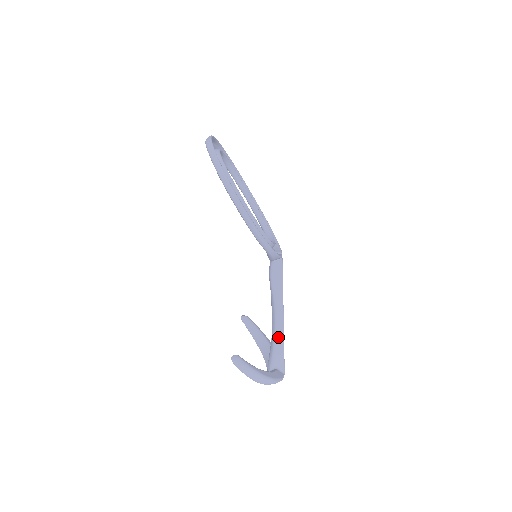
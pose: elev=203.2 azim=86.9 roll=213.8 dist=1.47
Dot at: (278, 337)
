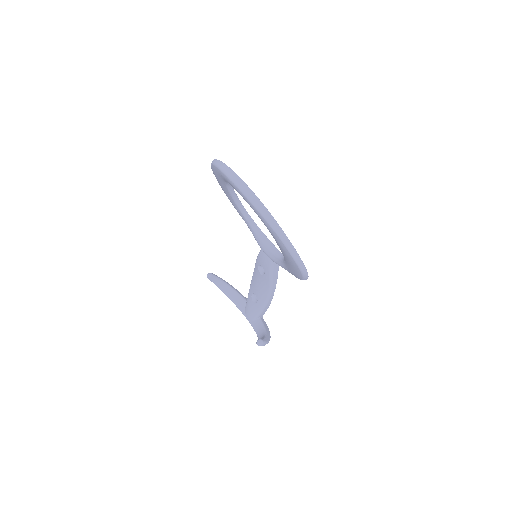
Dot at: (268, 303)
